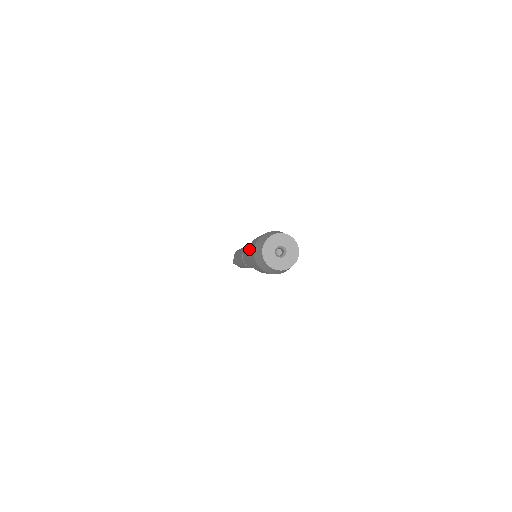
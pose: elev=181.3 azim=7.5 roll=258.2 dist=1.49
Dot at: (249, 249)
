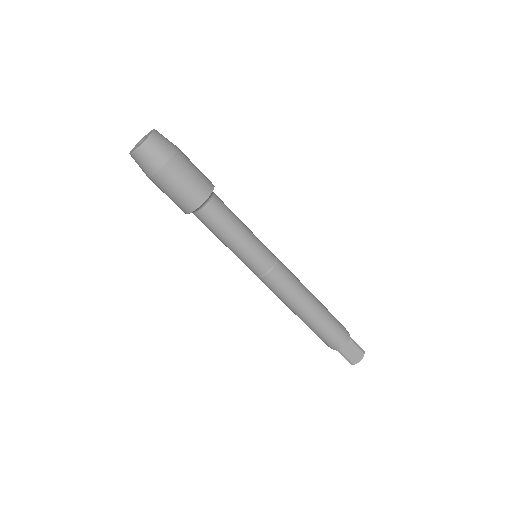
Dot at: occluded
